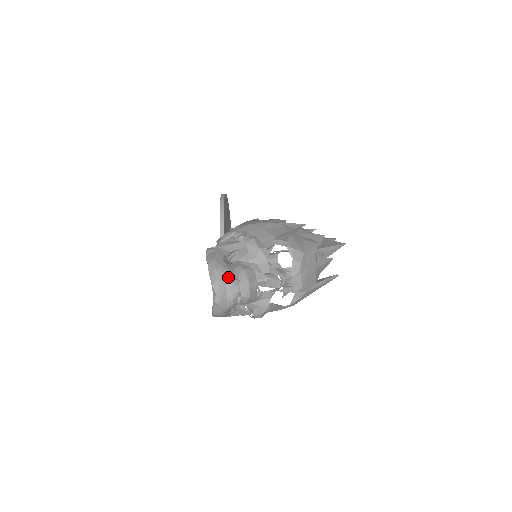
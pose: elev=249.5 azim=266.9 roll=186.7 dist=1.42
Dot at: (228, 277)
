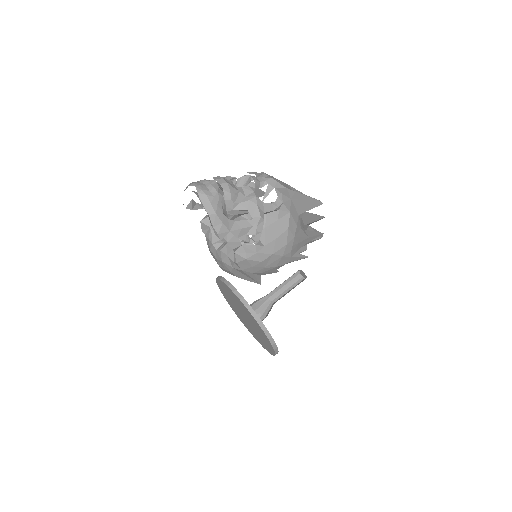
Dot at: (200, 181)
